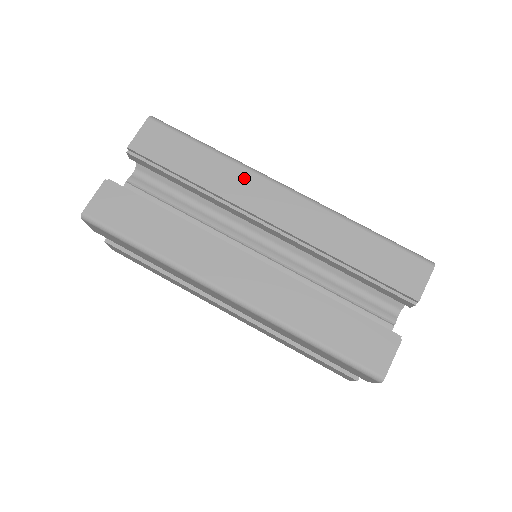
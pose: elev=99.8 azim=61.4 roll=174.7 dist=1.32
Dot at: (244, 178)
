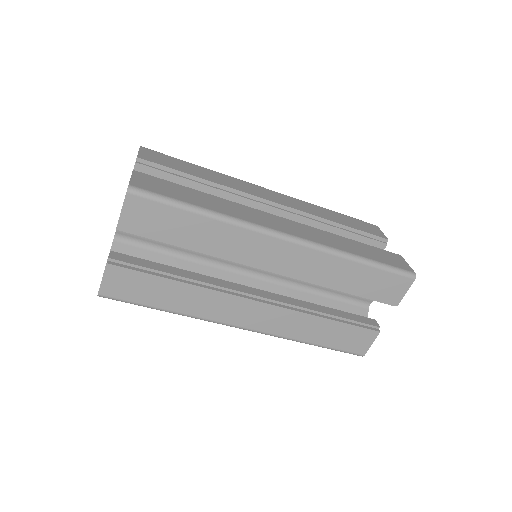
Dot at: (243, 238)
